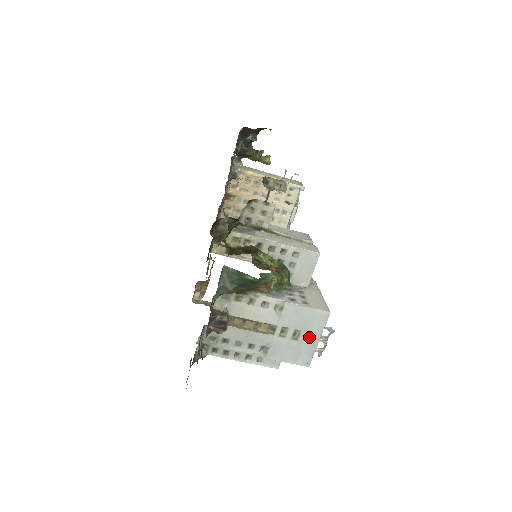
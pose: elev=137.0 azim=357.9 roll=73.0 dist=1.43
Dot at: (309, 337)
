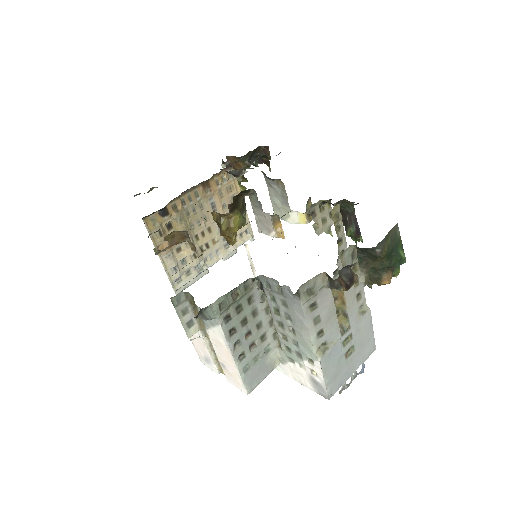
Dot at: (353, 363)
